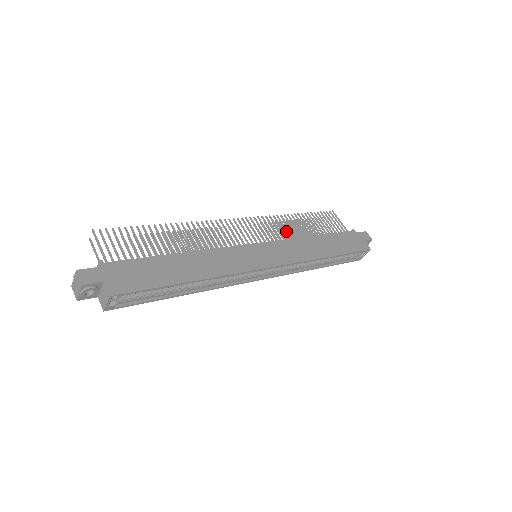
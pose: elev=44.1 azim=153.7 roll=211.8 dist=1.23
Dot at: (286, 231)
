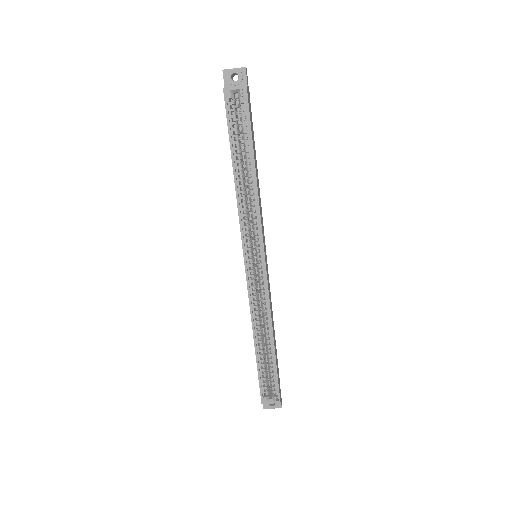
Dot at: occluded
